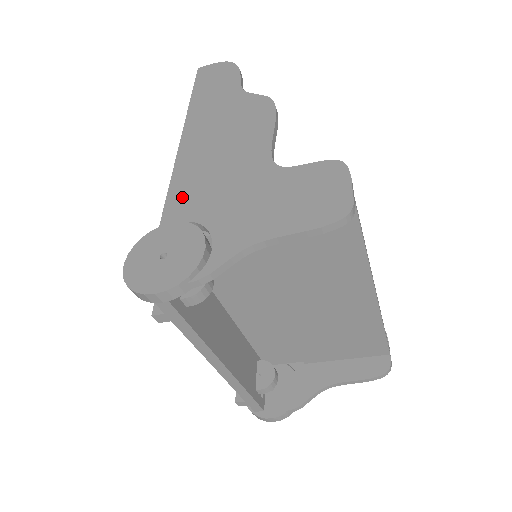
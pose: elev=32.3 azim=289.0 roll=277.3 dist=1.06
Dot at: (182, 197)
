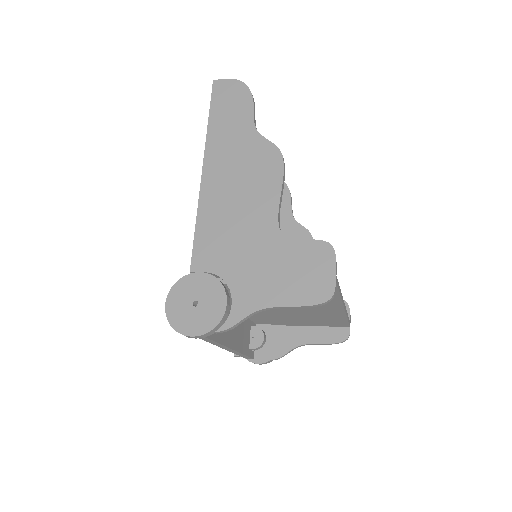
Dot at: (206, 246)
